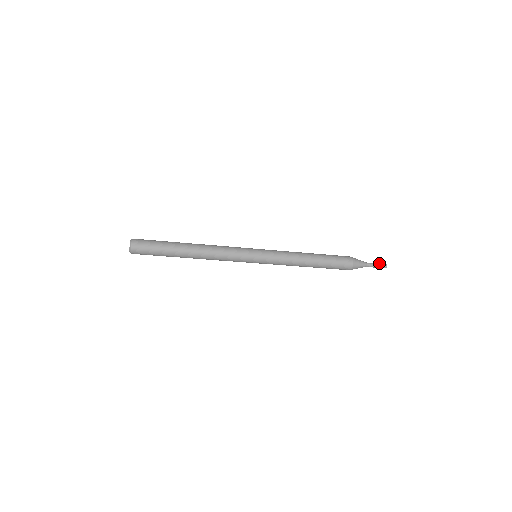
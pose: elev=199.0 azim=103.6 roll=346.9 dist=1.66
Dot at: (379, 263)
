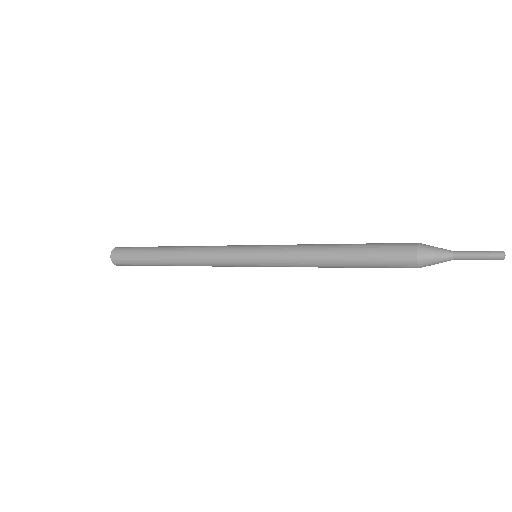
Dot at: (485, 254)
